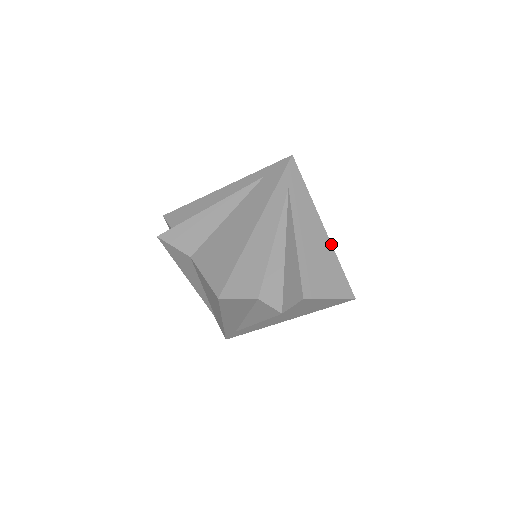
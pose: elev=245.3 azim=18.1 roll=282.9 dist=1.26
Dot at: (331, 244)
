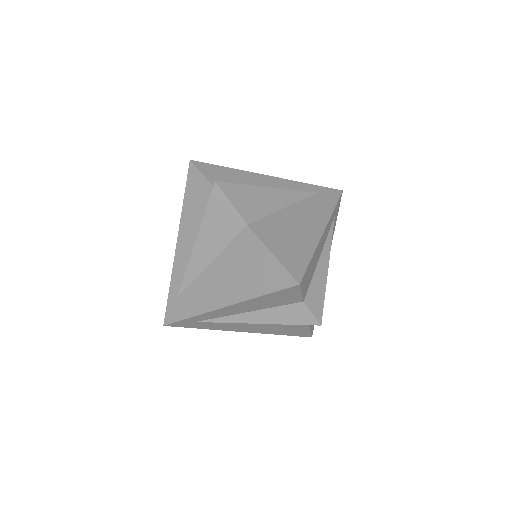
Dot at: (320, 240)
